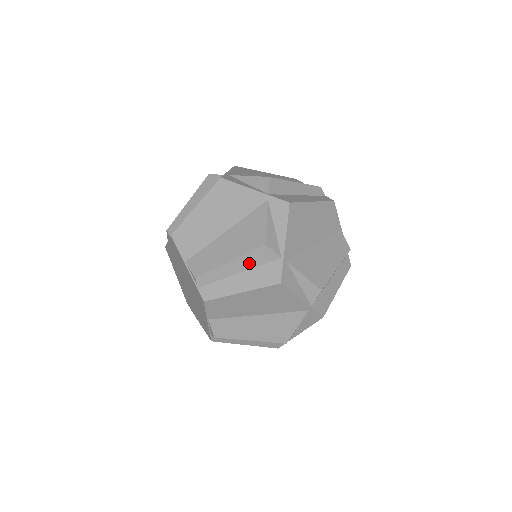
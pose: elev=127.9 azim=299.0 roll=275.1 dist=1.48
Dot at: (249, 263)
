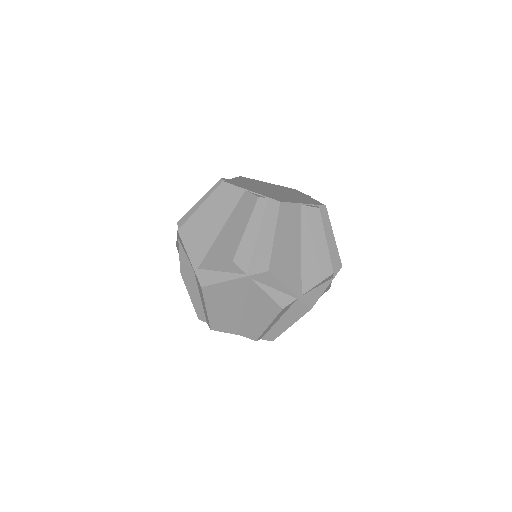
Dot at: (280, 316)
